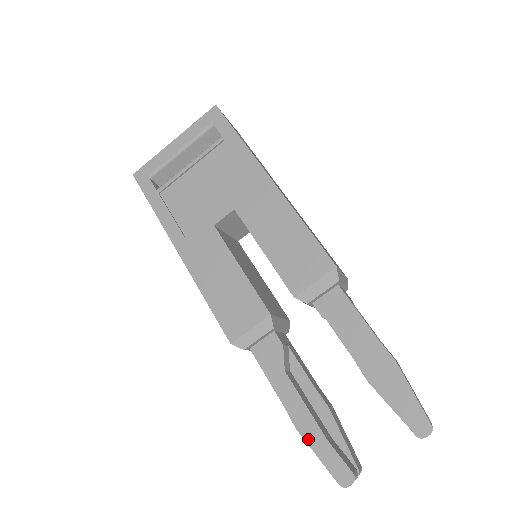
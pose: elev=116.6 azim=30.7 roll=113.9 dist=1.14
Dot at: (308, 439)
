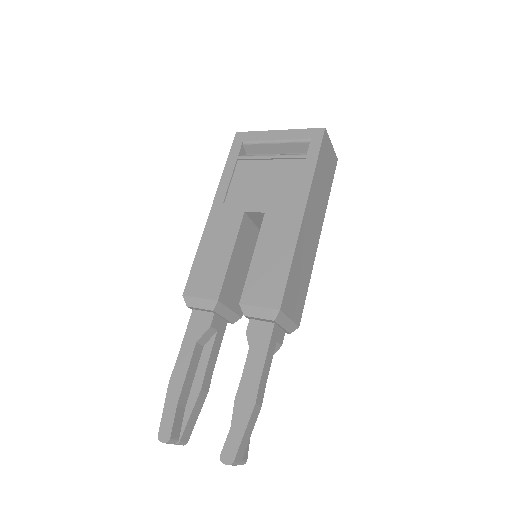
Dot at: (169, 394)
